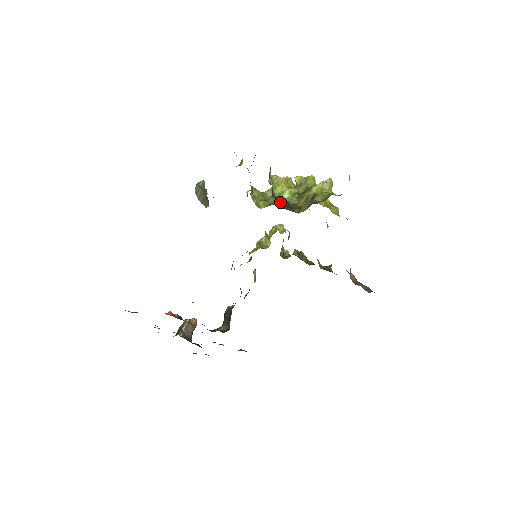
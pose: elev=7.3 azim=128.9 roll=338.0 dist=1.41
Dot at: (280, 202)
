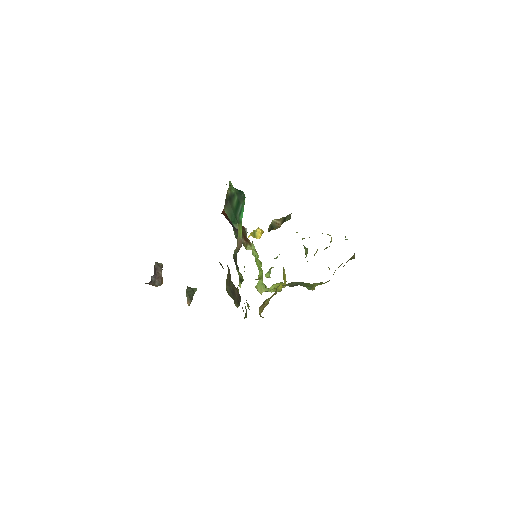
Dot at: occluded
